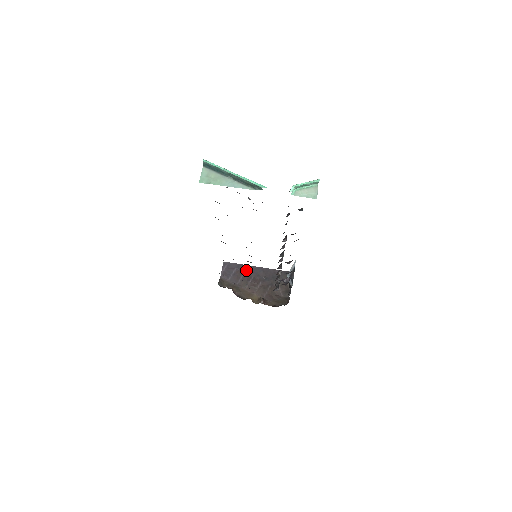
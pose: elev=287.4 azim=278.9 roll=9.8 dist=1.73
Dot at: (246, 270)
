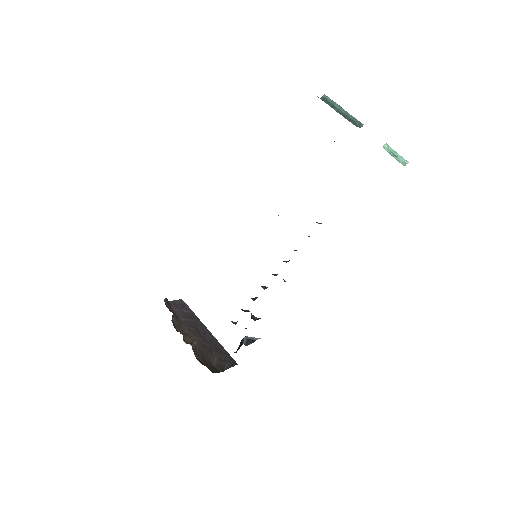
Dot at: (197, 321)
